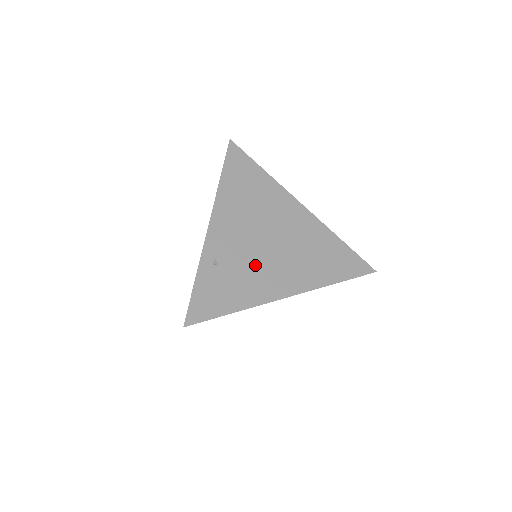
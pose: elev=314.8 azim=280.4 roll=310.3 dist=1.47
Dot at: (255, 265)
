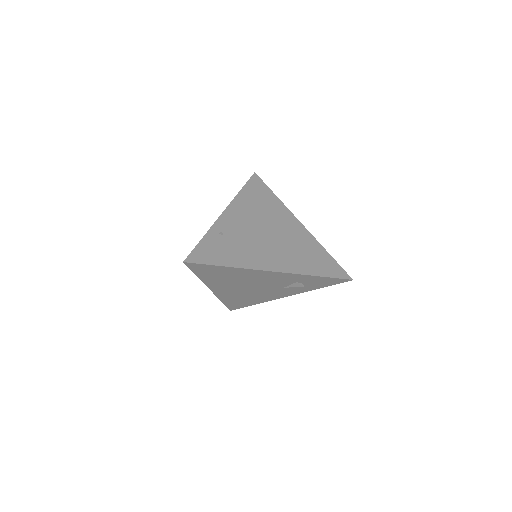
Dot at: (252, 244)
